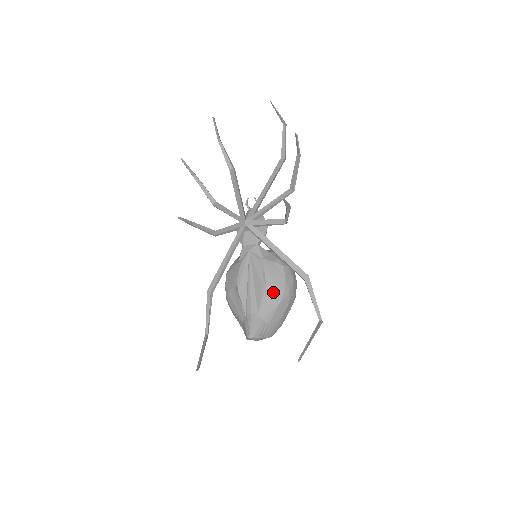
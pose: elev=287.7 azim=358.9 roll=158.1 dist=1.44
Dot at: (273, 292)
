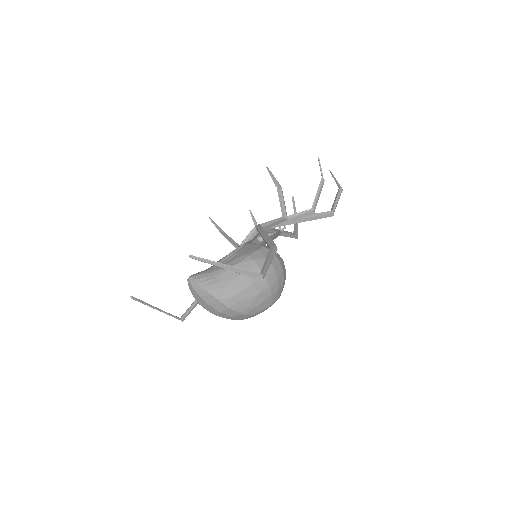
Dot at: (237, 256)
